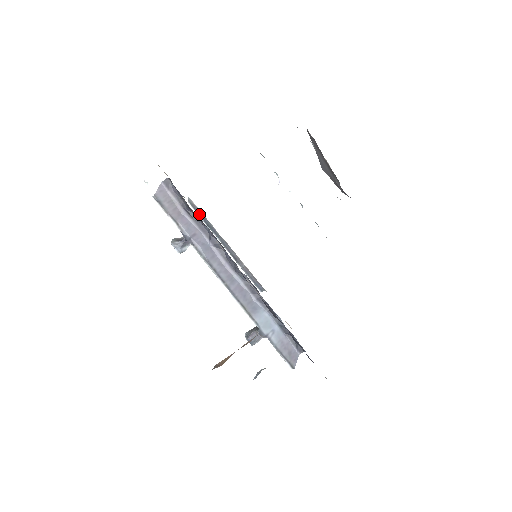
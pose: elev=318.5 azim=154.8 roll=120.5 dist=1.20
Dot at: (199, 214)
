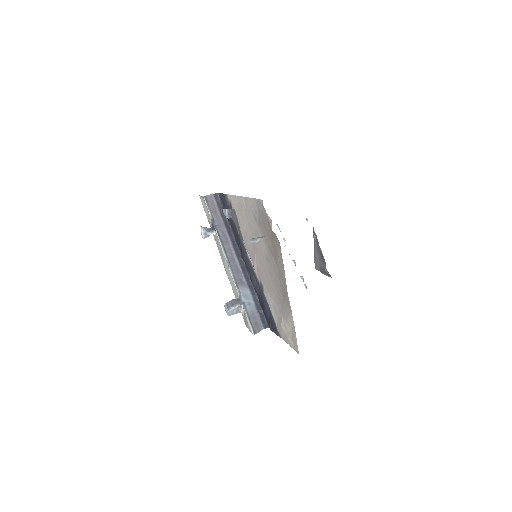
Dot at: occluded
